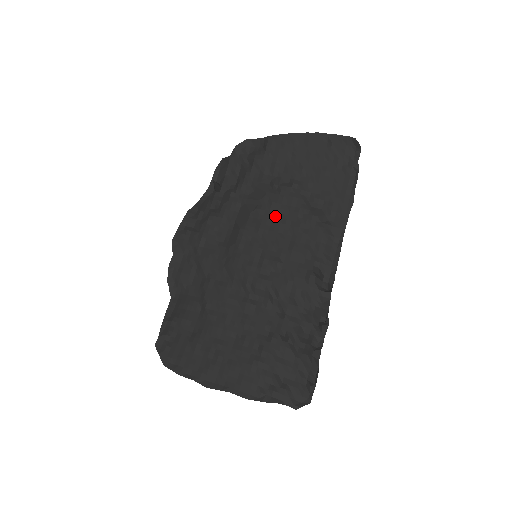
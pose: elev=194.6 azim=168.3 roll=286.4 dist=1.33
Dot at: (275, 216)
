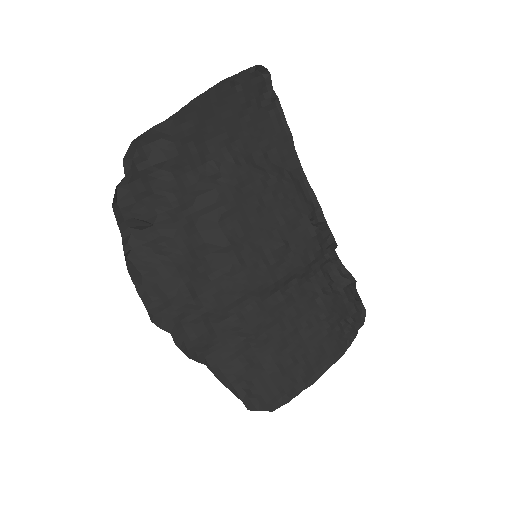
Dot at: (245, 206)
